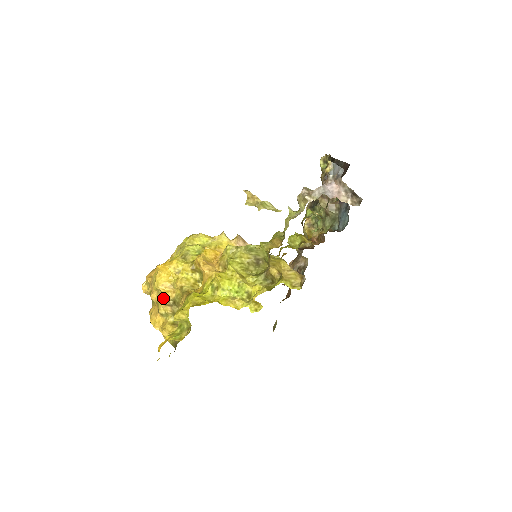
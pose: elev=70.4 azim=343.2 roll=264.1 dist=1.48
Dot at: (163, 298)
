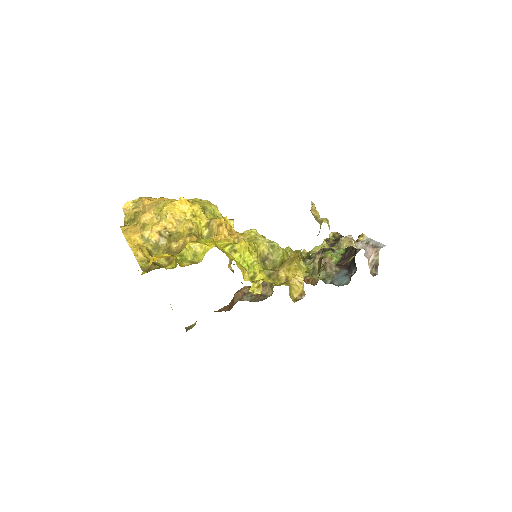
Dot at: (160, 224)
